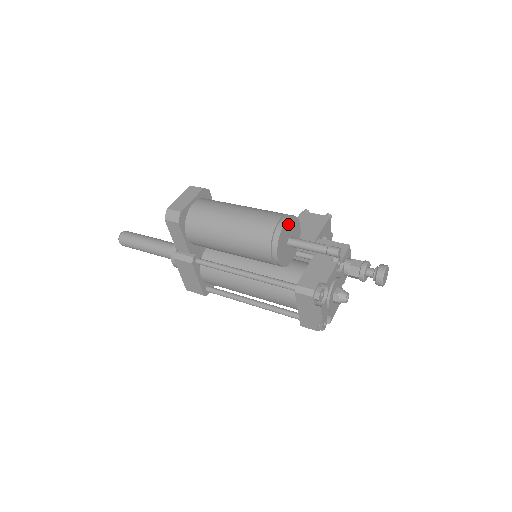
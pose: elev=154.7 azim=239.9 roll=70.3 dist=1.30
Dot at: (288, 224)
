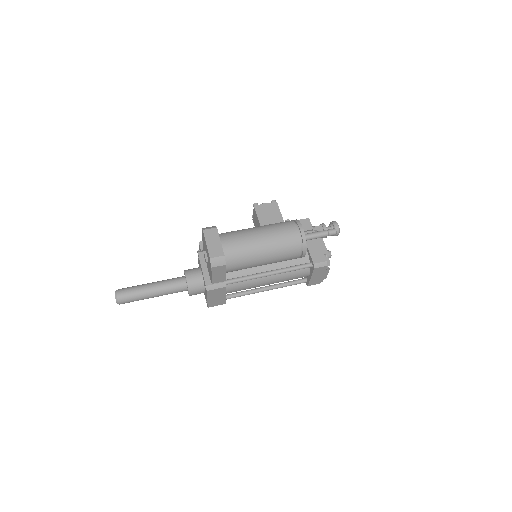
Dot at: occluded
